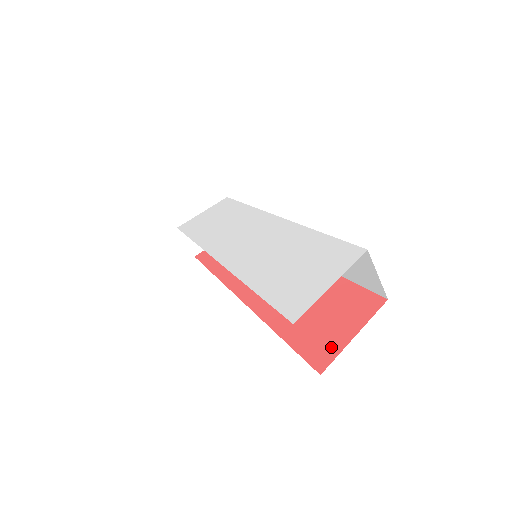
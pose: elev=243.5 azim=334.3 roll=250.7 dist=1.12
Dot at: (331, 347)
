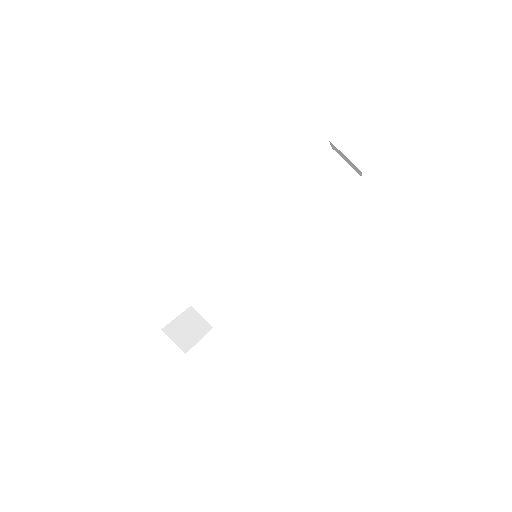
Dot at: occluded
